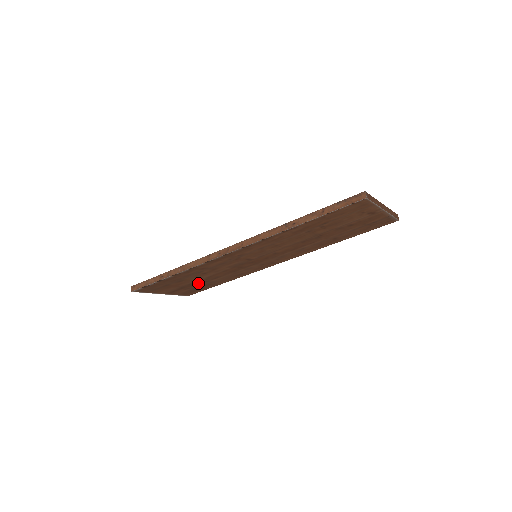
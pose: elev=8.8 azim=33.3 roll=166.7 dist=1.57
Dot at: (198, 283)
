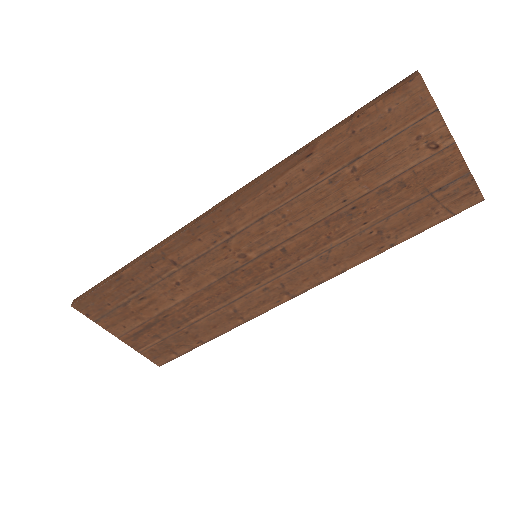
Dot at: (171, 321)
